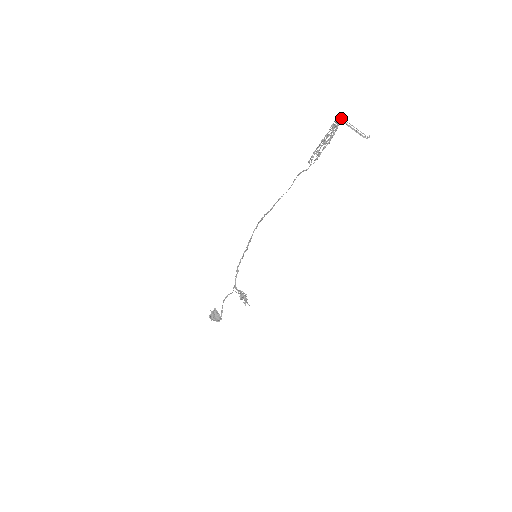
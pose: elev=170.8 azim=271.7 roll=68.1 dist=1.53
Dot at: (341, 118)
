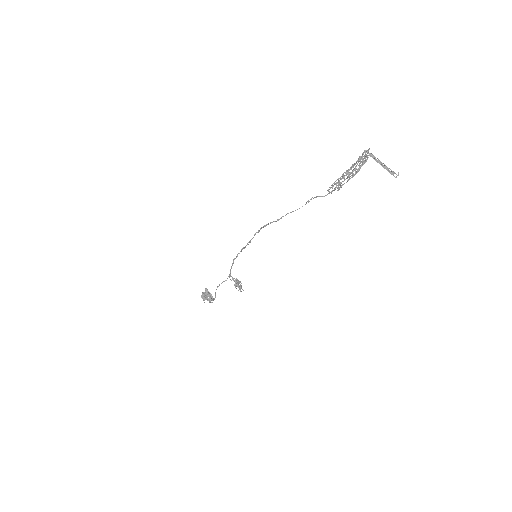
Dot at: (371, 154)
